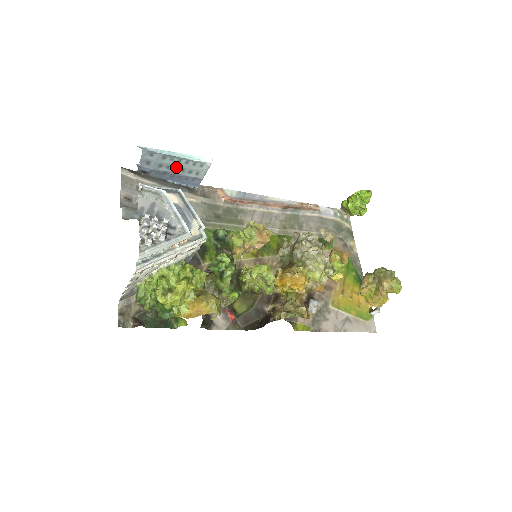
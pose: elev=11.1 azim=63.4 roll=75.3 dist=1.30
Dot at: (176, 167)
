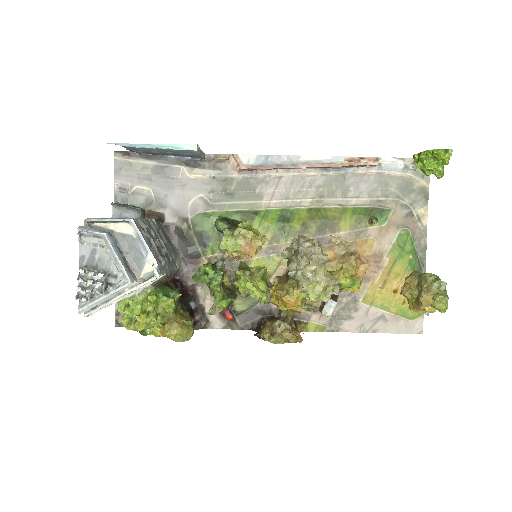
Dot at: (165, 150)
